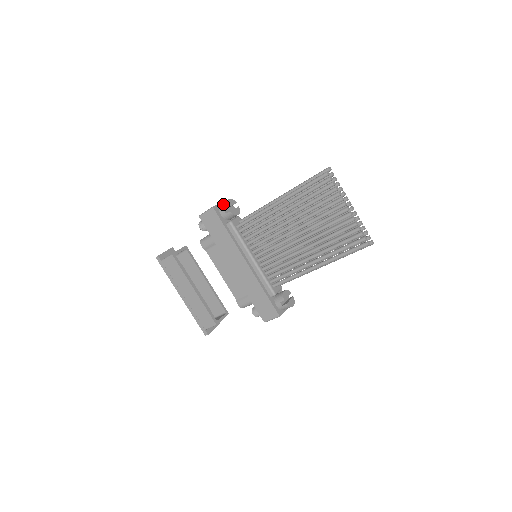
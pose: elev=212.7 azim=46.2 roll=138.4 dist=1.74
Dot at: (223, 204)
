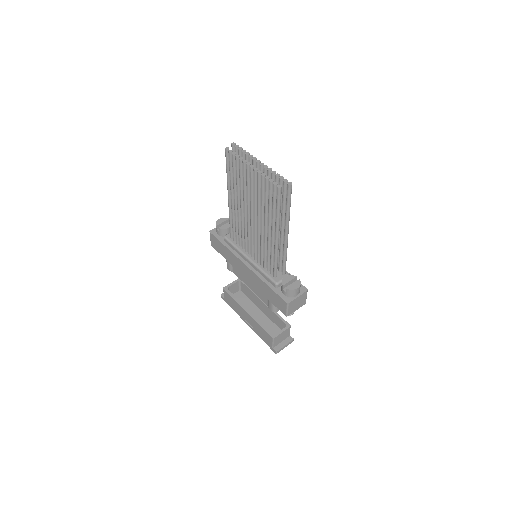
Dot at: occluded
